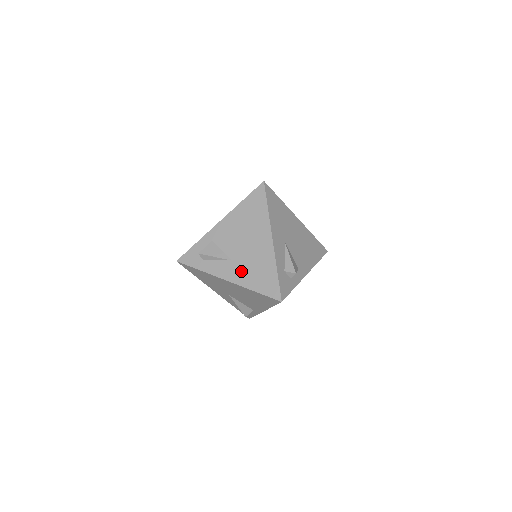
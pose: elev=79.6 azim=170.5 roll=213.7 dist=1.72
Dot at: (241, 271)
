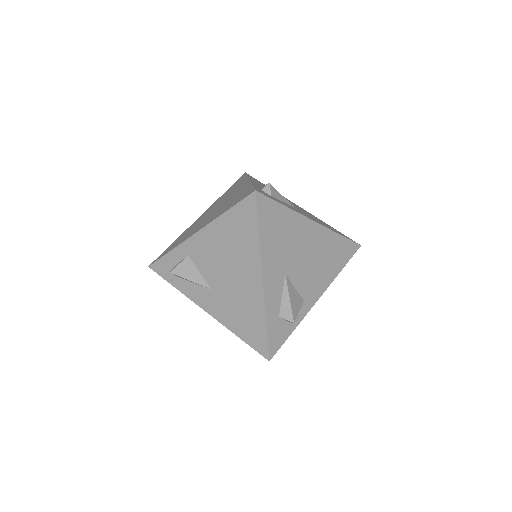
Dot at: (222, 307)
